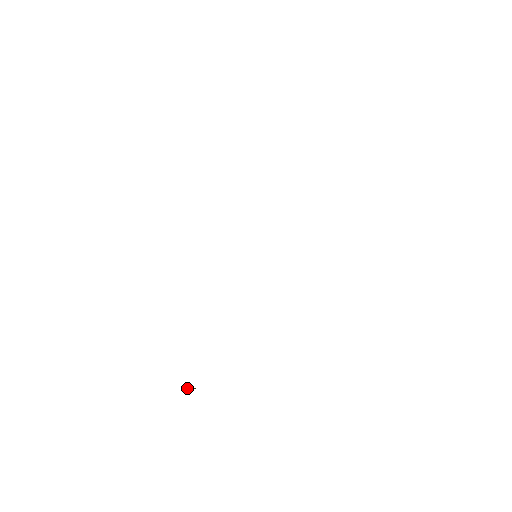
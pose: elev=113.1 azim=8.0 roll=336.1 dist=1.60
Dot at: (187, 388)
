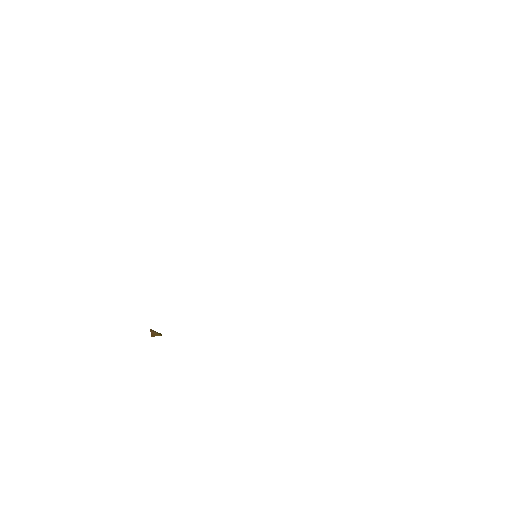
Dot at: (151, 335)
